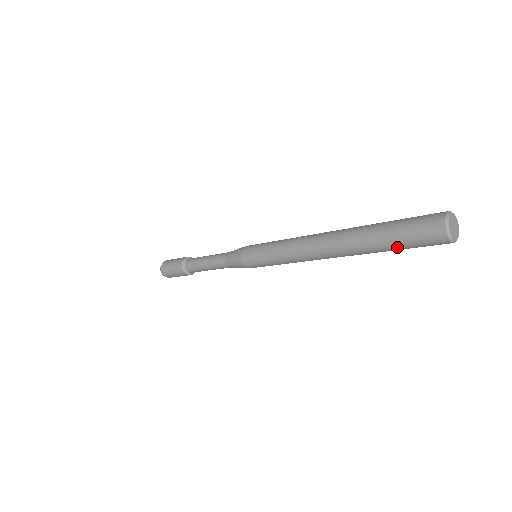
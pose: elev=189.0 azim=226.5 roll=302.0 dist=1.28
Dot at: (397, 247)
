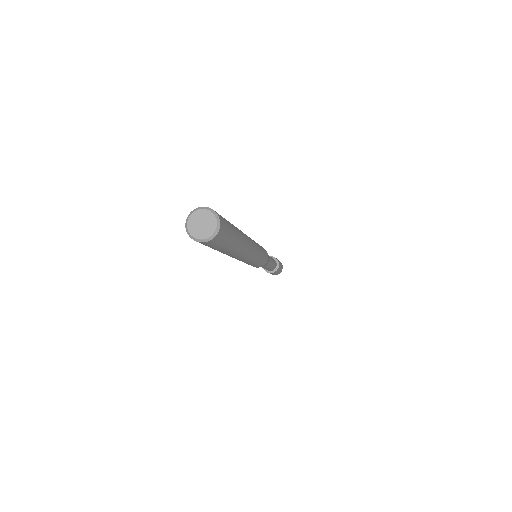
Dot at: (216, 249)
